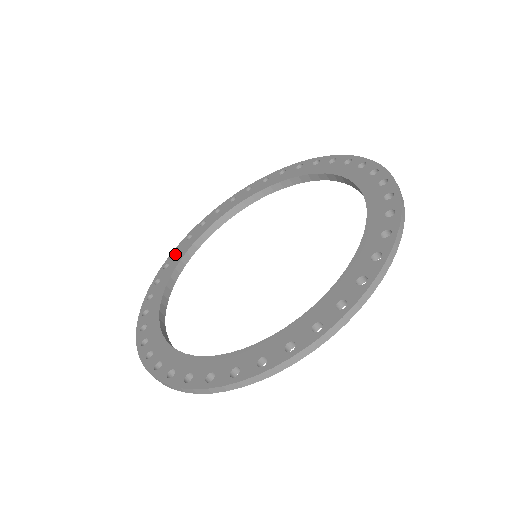
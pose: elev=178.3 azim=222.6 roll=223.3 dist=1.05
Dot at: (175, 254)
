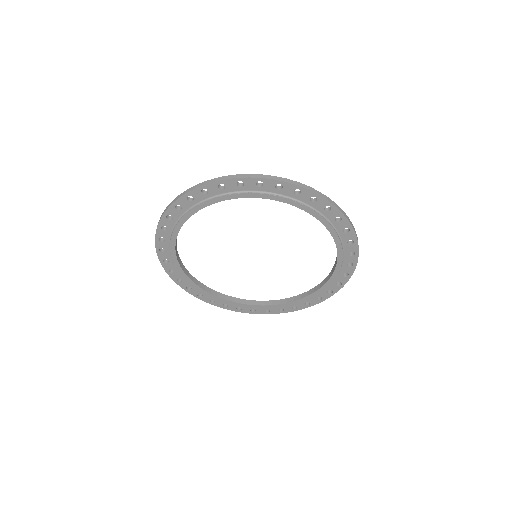
Dot at: occluded
